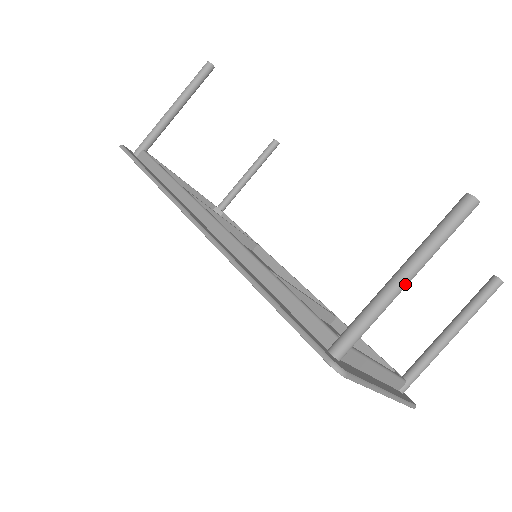
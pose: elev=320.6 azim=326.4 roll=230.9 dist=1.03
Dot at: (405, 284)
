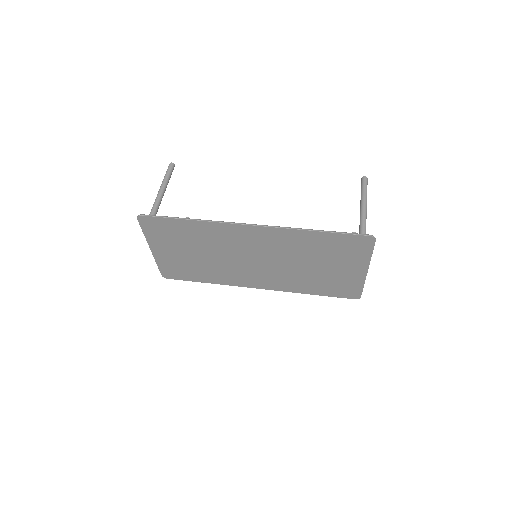
Dot at: occluded
